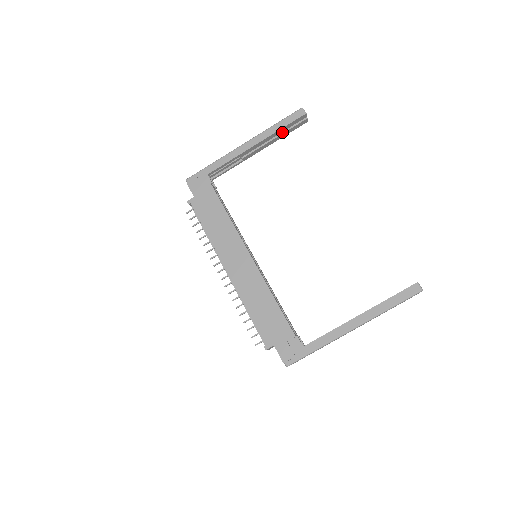
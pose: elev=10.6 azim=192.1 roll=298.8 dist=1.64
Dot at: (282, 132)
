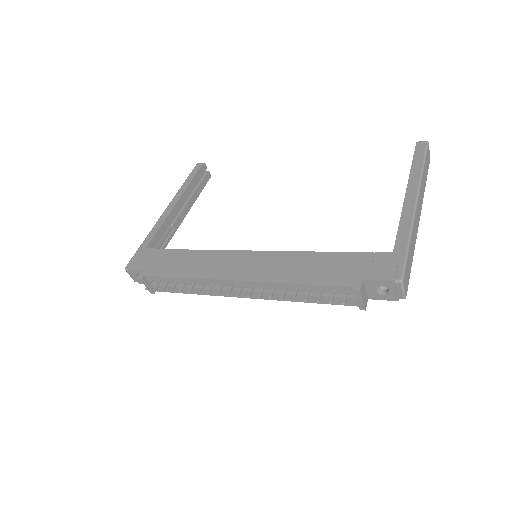
Dot at: (194, 190)
